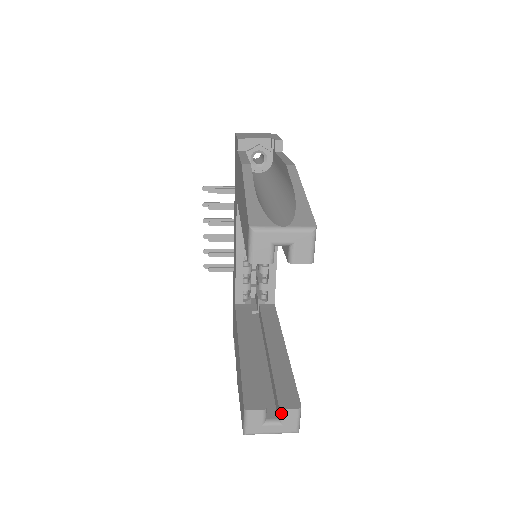
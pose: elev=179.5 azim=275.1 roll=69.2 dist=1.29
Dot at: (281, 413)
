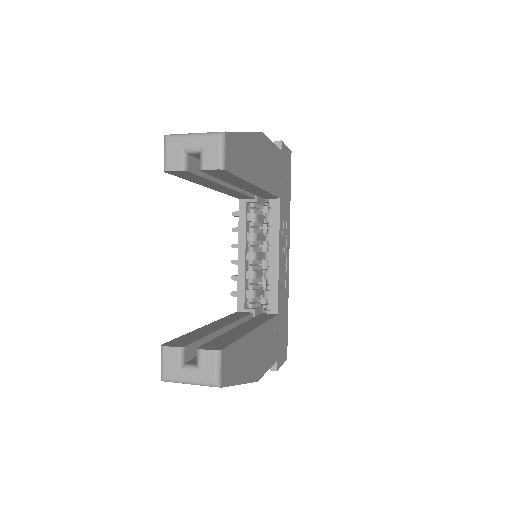
Dot at: (198, 355)
